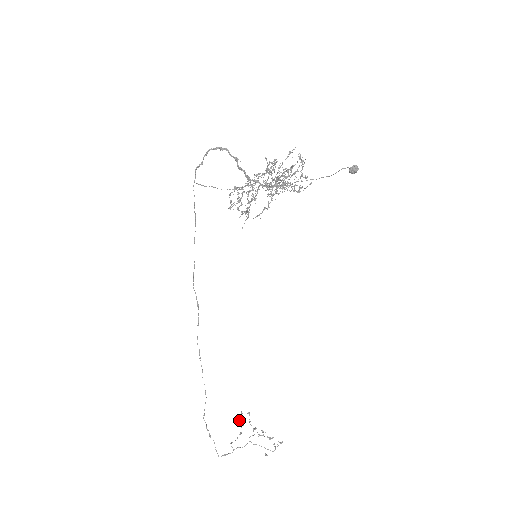
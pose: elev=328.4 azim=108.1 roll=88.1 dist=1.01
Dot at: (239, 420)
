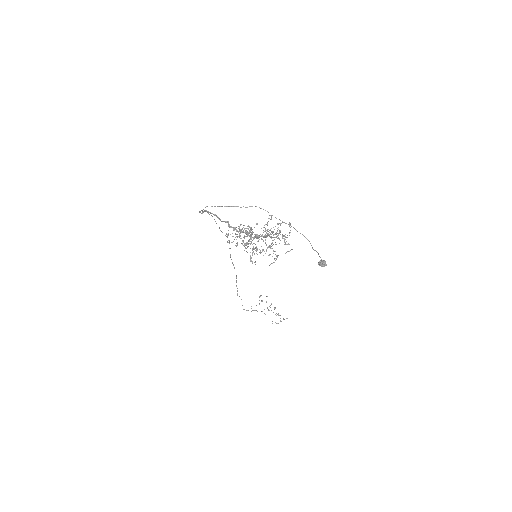
Dot at: occluded
